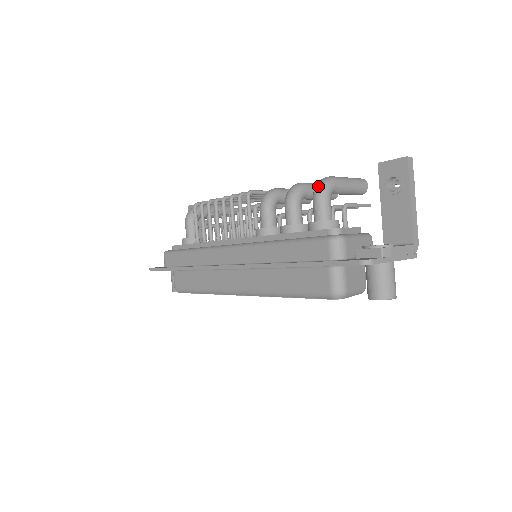
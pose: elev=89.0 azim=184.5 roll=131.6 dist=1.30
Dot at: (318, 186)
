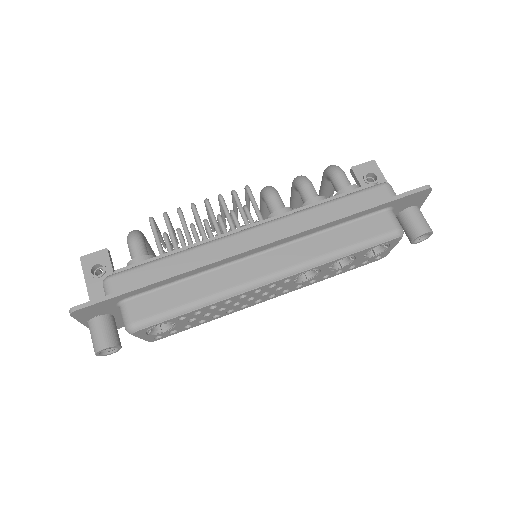
Dot at: (334, 166)
